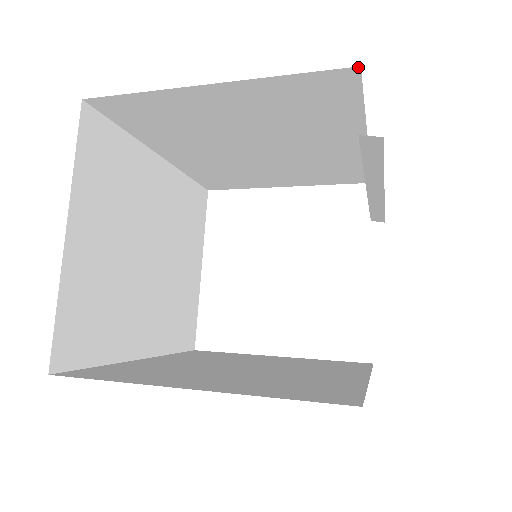
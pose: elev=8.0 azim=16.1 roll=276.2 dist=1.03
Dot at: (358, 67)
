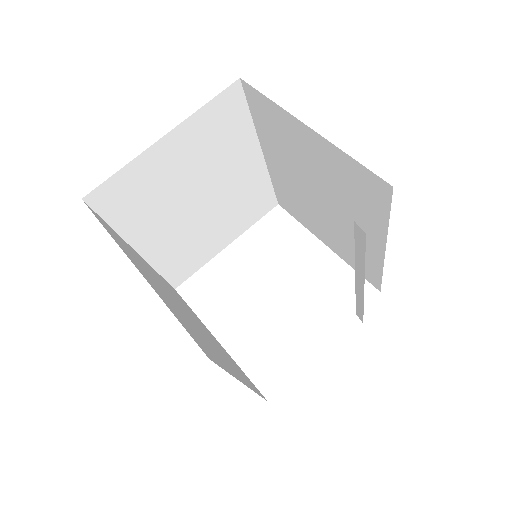
Dot at: (392, 186)
